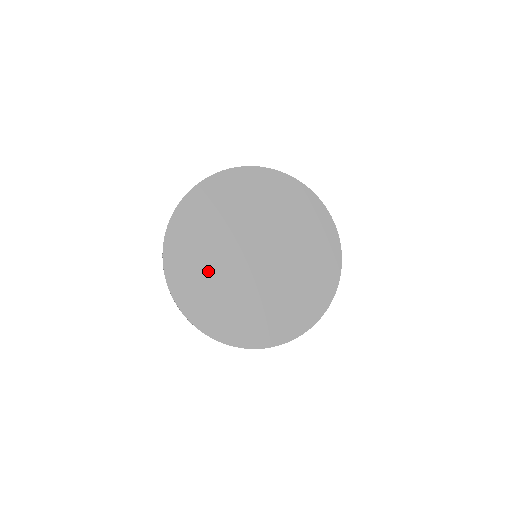
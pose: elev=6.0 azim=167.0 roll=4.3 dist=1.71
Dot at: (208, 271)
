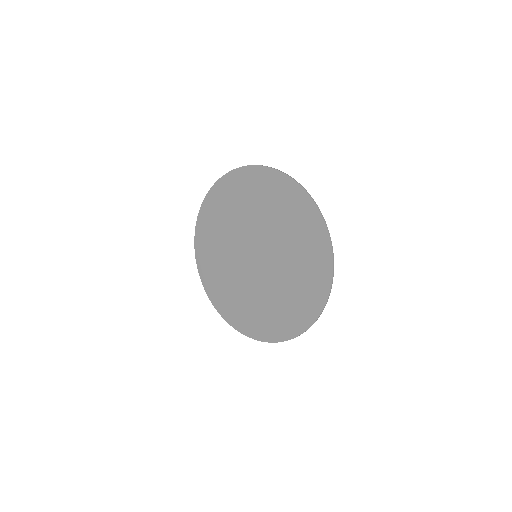
Dot at: (234, 289)
